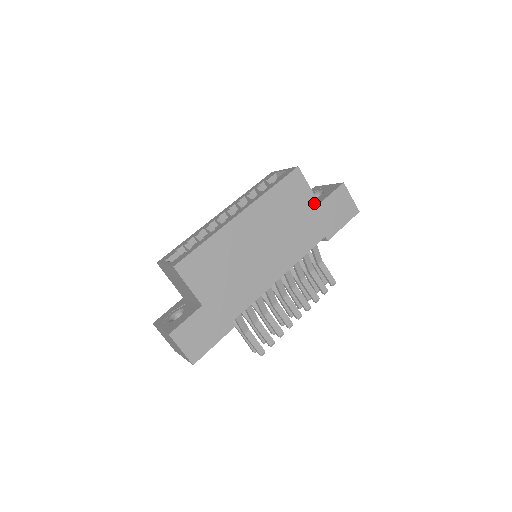
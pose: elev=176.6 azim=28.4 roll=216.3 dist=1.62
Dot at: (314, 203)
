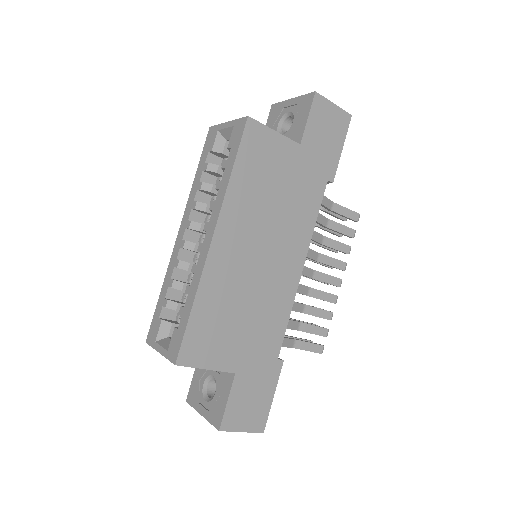
Dot at: (293, 149)
